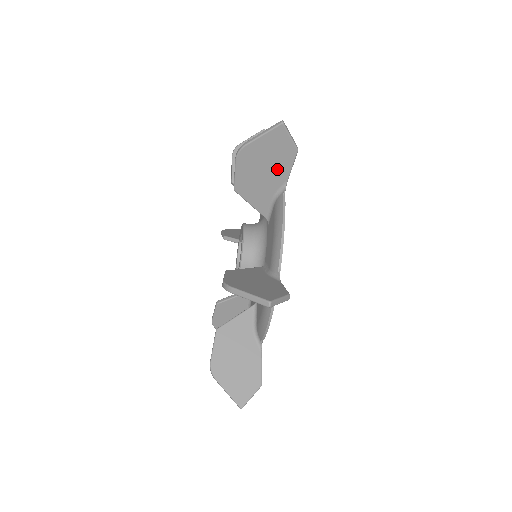
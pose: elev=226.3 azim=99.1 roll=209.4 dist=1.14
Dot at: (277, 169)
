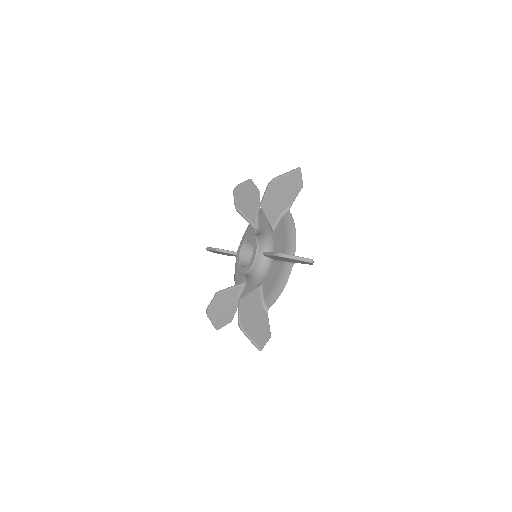
Dot at: occluded
